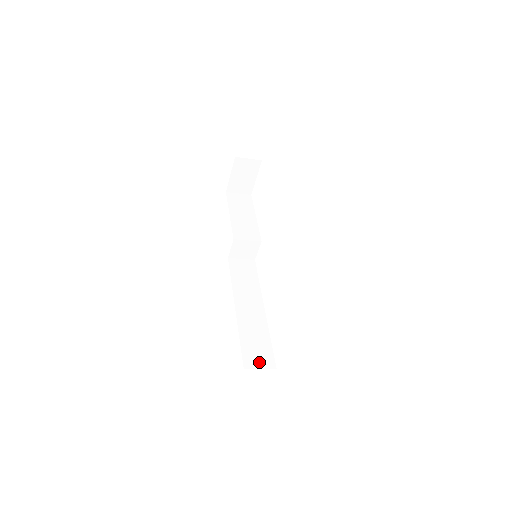
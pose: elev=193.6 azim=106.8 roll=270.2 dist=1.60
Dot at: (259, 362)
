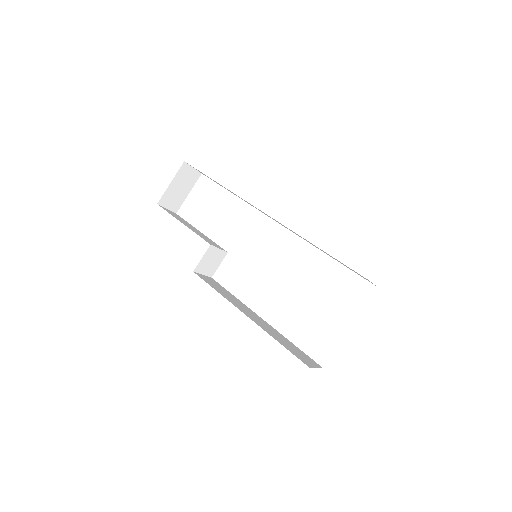
Dot at: (310, 362)
